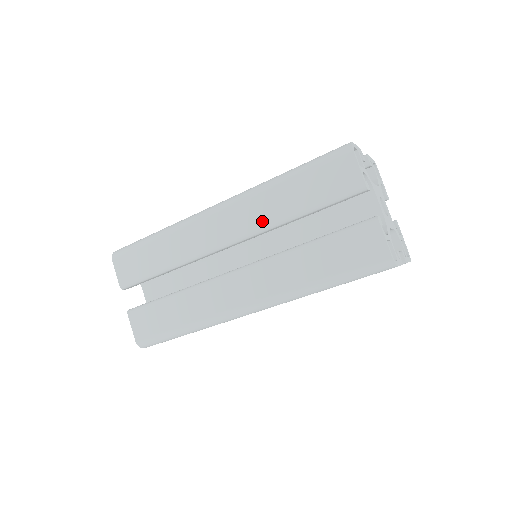
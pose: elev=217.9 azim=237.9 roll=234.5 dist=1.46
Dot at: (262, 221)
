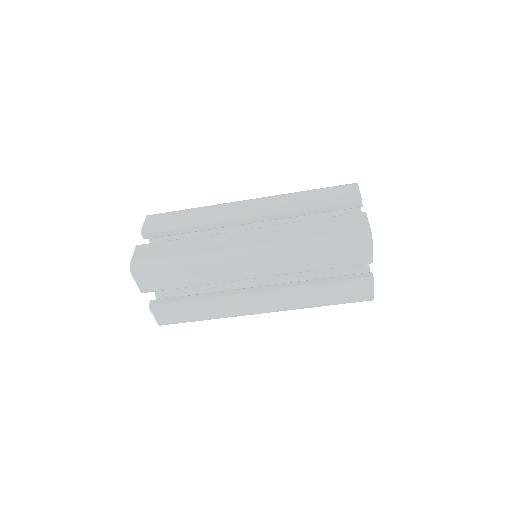
Dot at: (288, 270)
